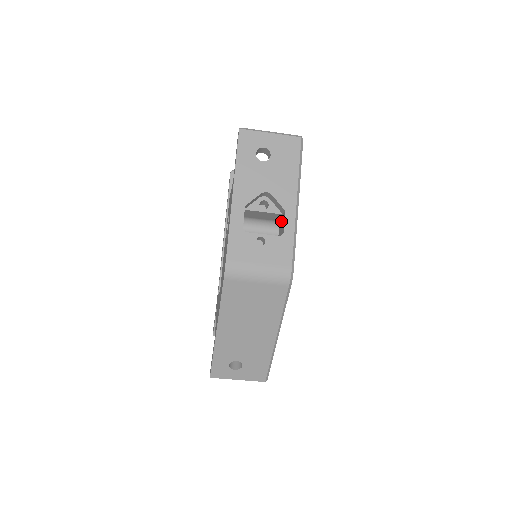
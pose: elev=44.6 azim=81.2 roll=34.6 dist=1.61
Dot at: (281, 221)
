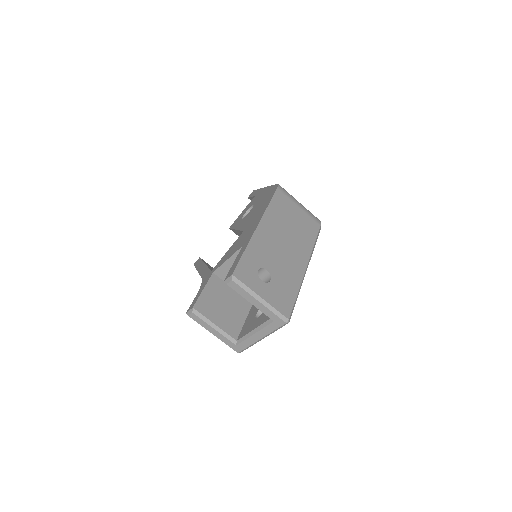
Dot at: occluded
